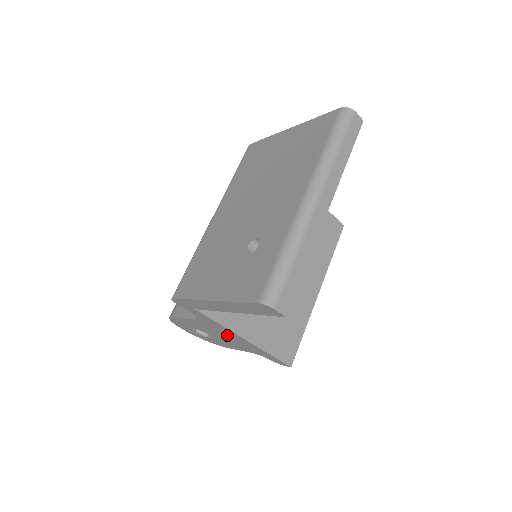
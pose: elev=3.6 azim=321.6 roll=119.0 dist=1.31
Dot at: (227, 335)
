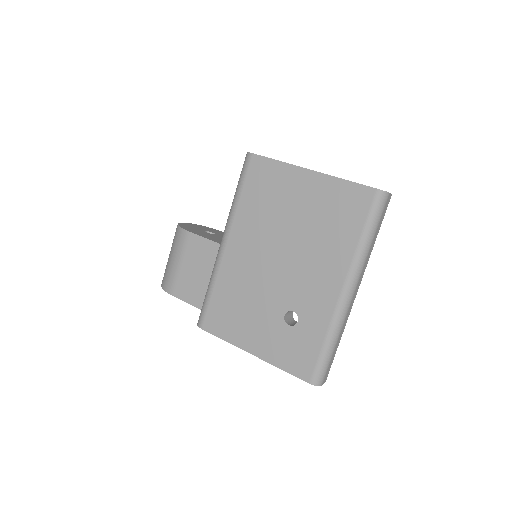
Dot at: occluded
